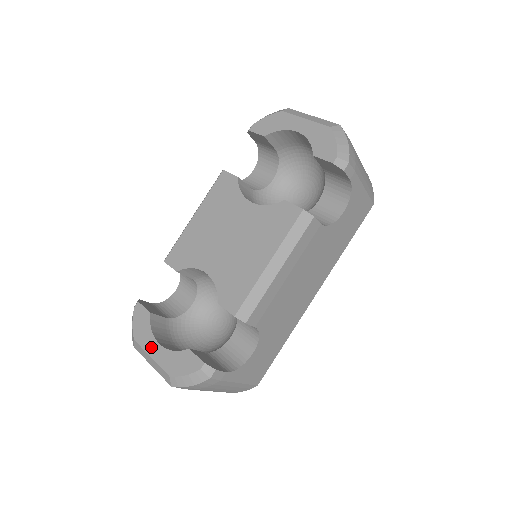
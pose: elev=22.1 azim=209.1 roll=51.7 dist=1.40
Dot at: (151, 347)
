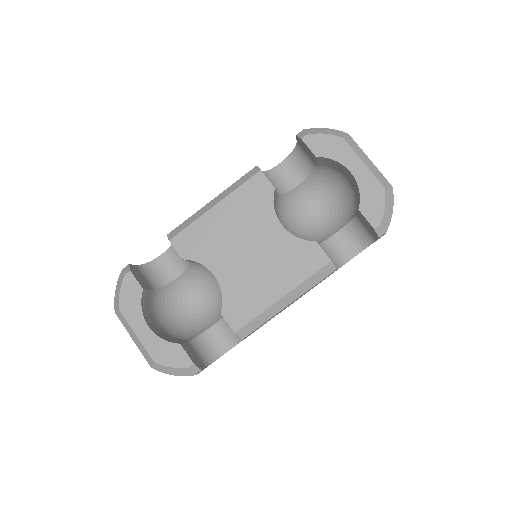
Dot at: (138, 325)
